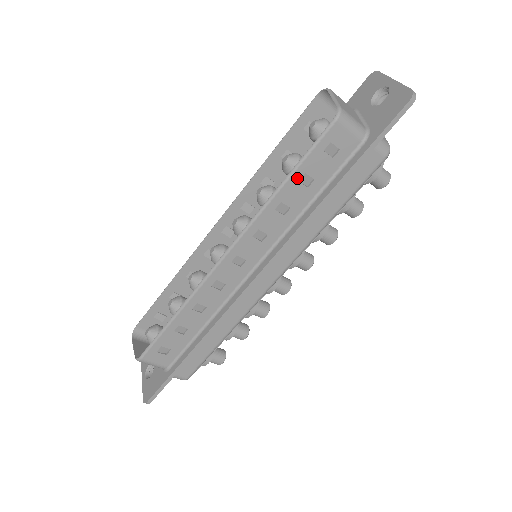
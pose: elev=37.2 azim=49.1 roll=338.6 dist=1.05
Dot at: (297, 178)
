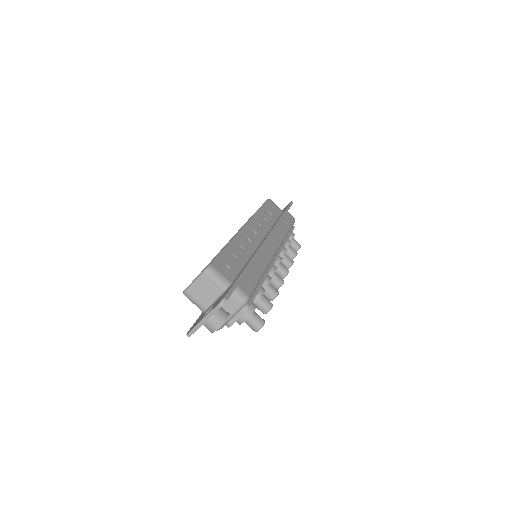
Dot at: (264, 210)
